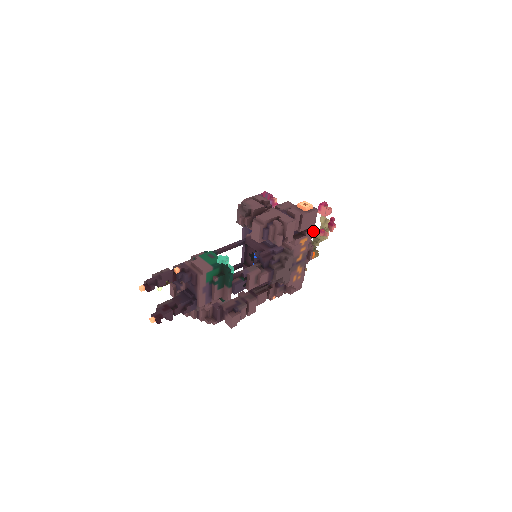
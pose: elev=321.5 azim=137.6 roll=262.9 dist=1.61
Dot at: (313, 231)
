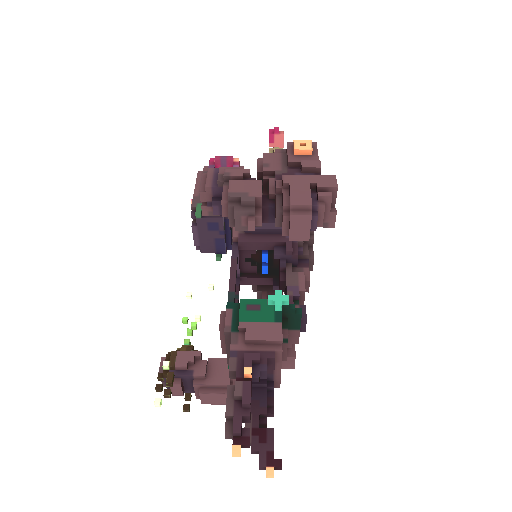
Dot at: occluded
